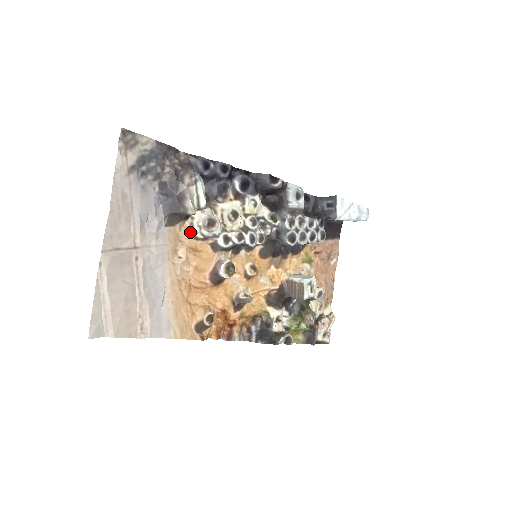
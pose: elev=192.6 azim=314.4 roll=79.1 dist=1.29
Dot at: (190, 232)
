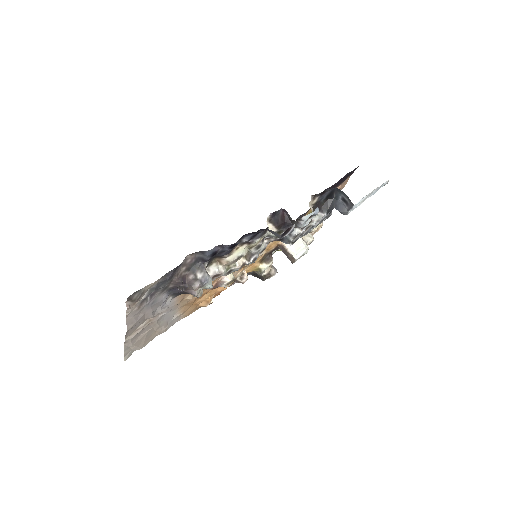
Dot at: occluded
